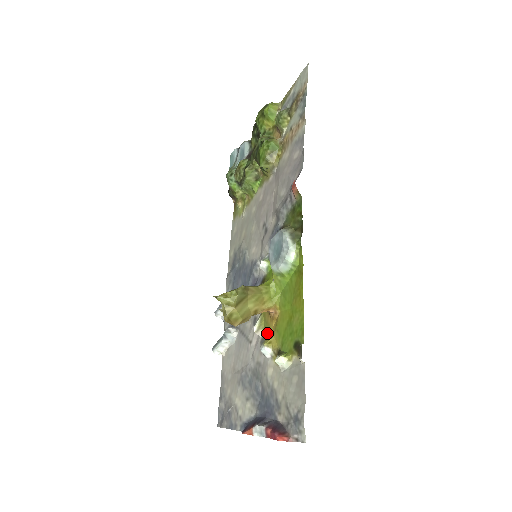
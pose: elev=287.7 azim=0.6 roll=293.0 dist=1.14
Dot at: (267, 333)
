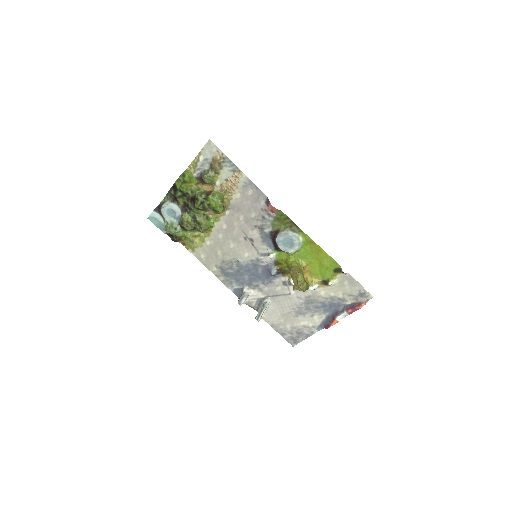
Dot at: occluded
